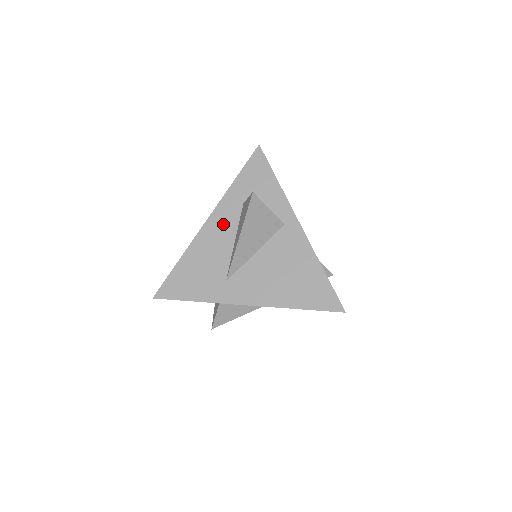
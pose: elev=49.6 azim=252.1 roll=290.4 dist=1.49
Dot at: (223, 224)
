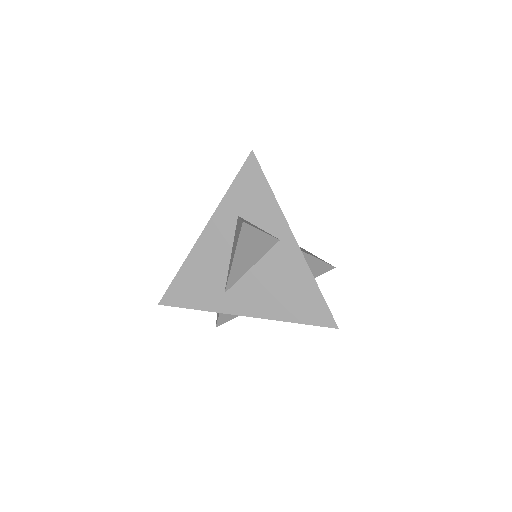
Dot at: (219, 237)
